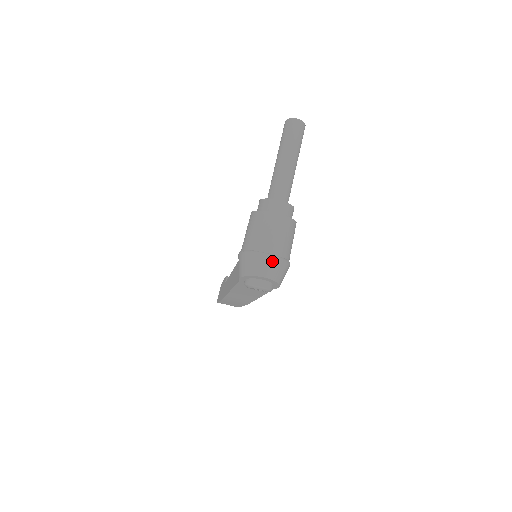
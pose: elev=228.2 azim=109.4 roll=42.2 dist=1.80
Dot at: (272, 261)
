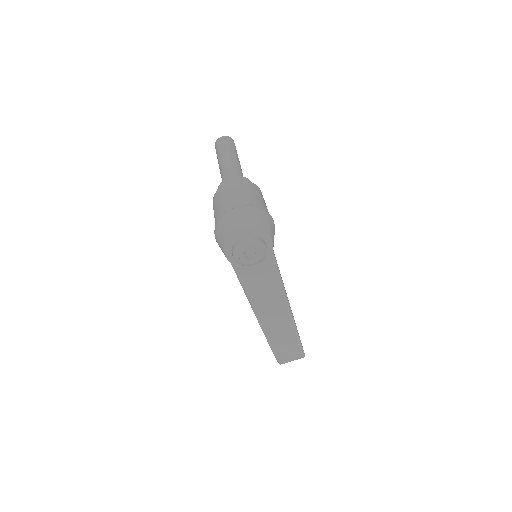
Dot at: (238, 211)
